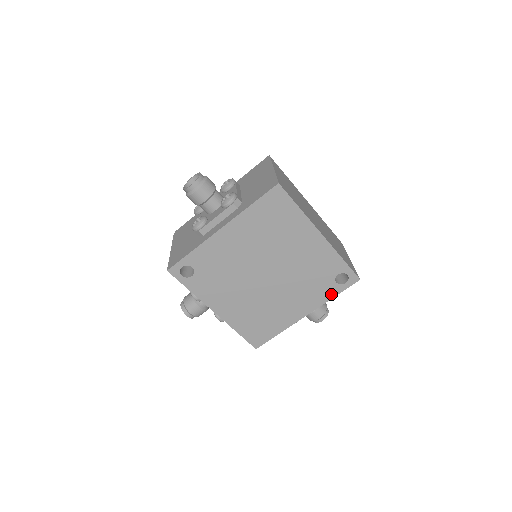
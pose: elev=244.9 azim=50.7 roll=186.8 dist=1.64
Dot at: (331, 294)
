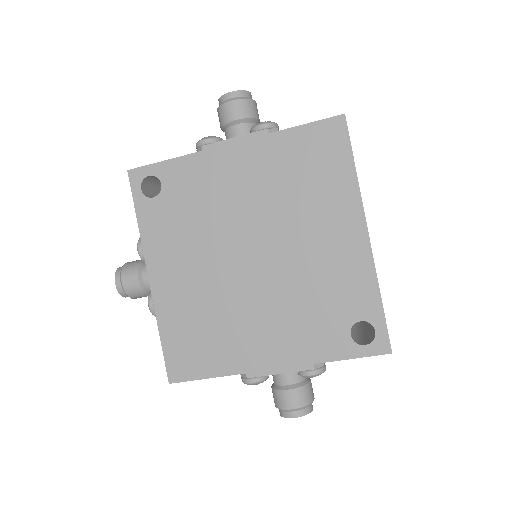
Dot at: (332, 352)
